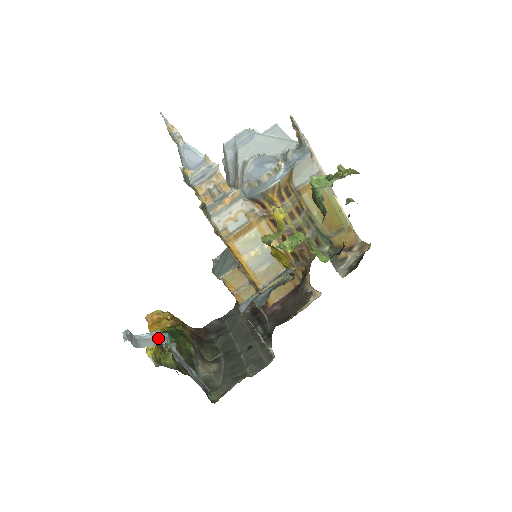
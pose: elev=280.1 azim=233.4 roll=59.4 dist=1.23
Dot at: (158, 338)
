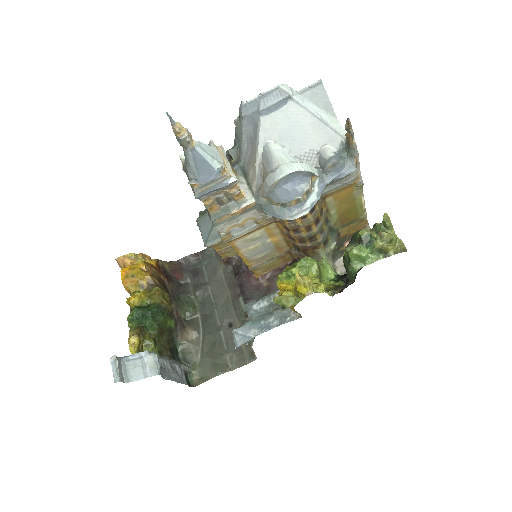
Dot at: (148, 364)
